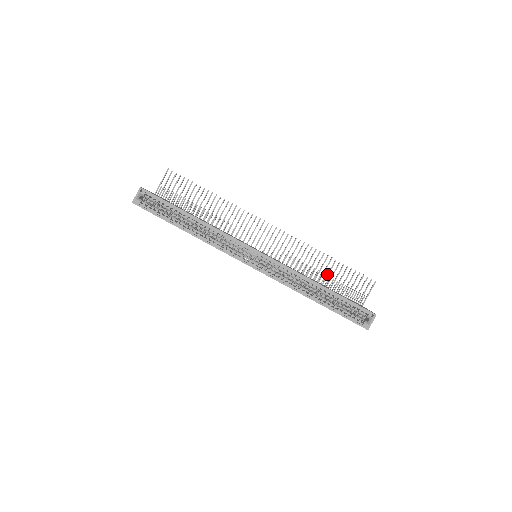
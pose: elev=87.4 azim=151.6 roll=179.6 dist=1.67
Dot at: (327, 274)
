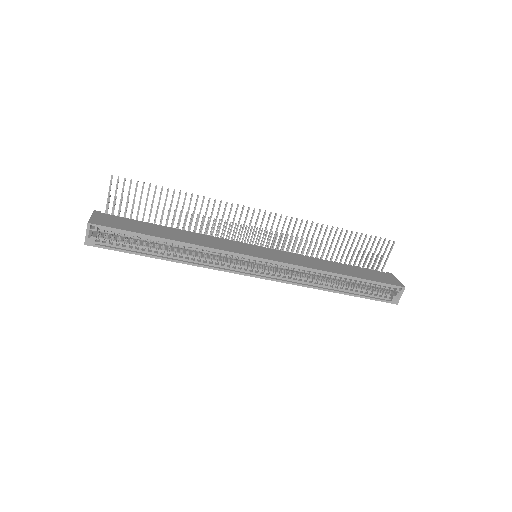
Dot at: (340, 248)
